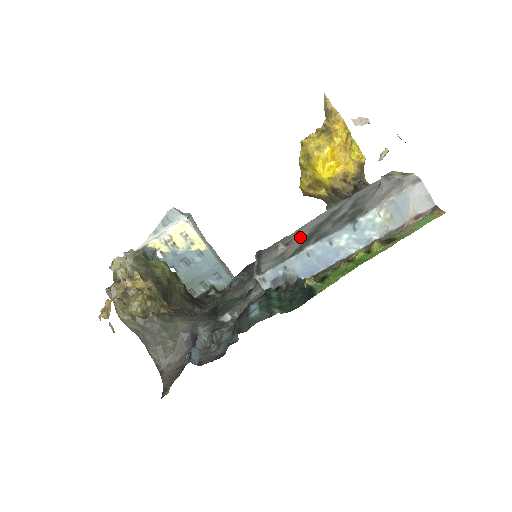
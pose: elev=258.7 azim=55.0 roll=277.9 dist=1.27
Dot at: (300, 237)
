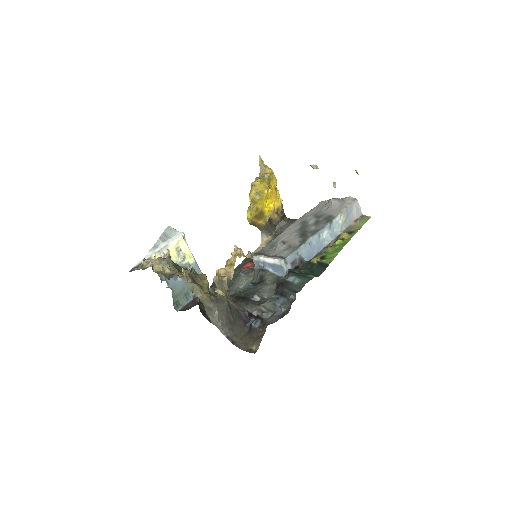
Dot at: (292, 237)
